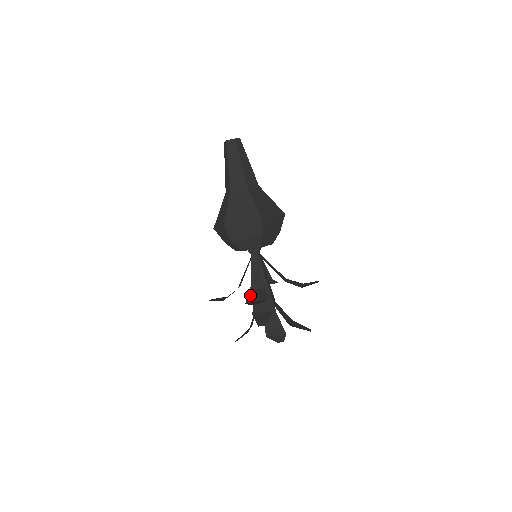
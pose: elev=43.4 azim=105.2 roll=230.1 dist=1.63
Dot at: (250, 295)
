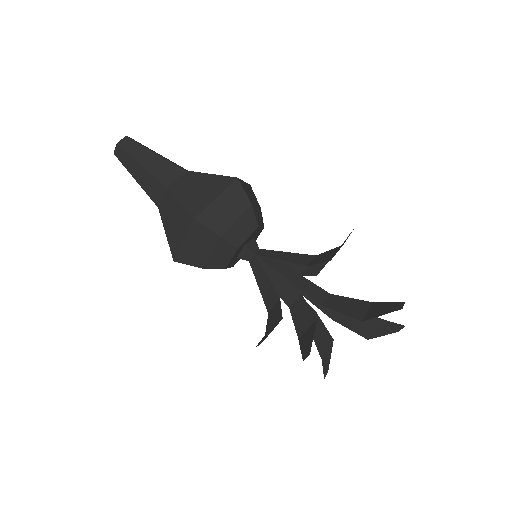
Dot at: (267, 322)
